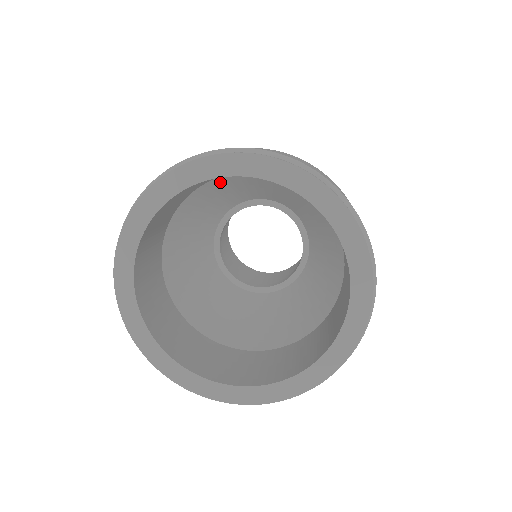
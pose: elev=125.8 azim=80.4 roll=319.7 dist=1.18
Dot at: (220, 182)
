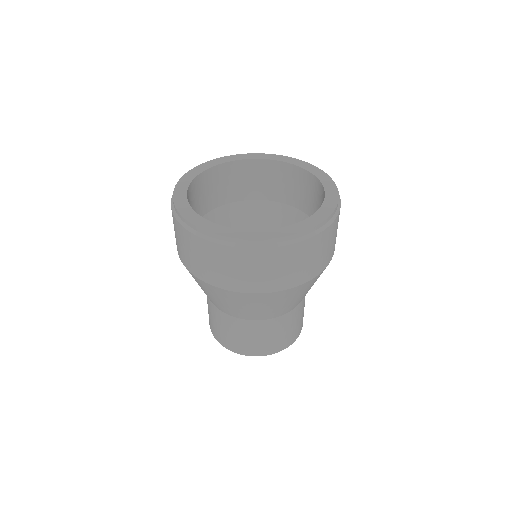
Dot at: (229, 212)
